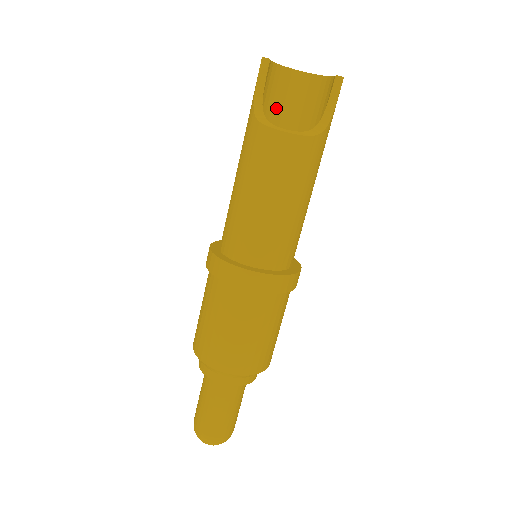
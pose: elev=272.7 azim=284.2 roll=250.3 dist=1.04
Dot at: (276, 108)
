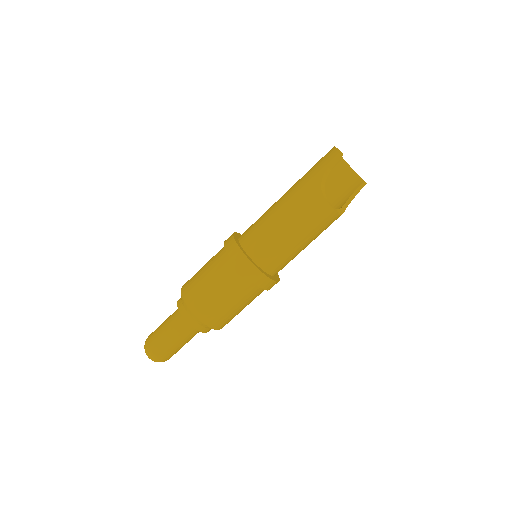
Dot at: occluded
